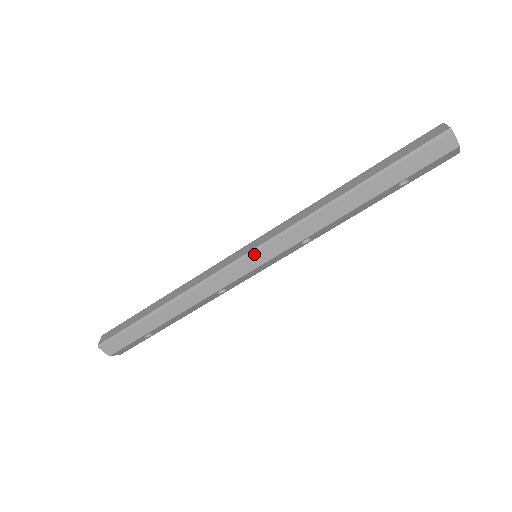
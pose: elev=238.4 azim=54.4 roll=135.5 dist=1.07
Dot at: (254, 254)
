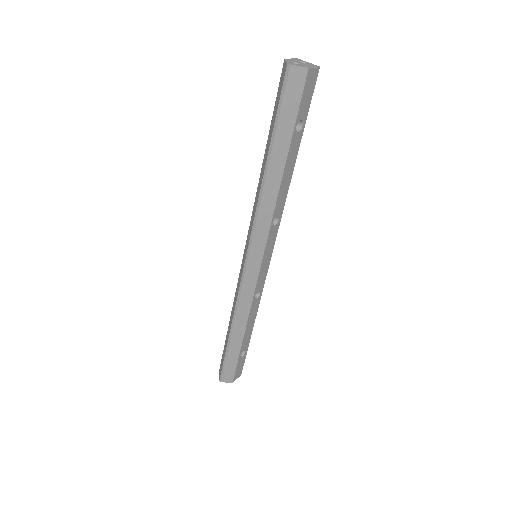
Dot at: (249, 259)
